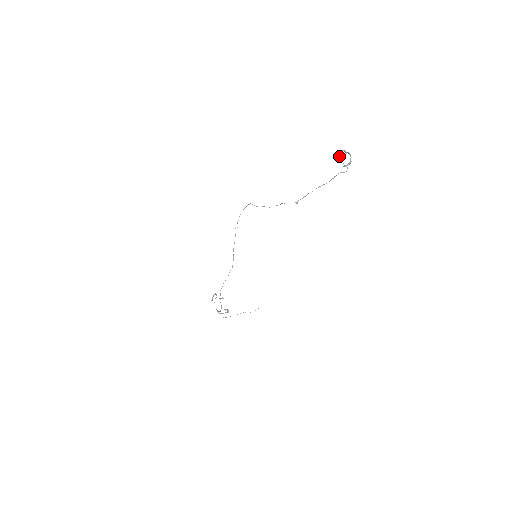
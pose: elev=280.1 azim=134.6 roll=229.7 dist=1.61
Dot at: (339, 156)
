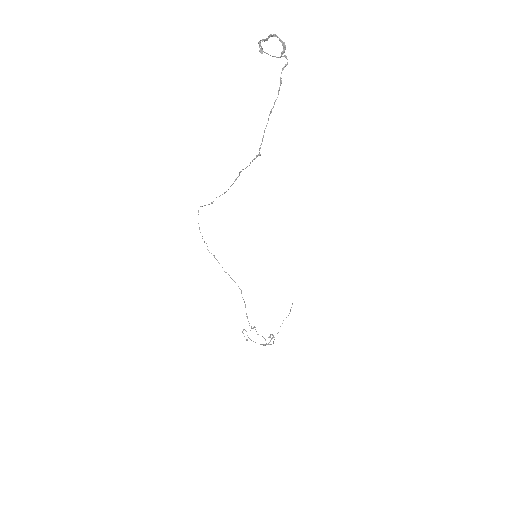
Dot at: (262, 52)
